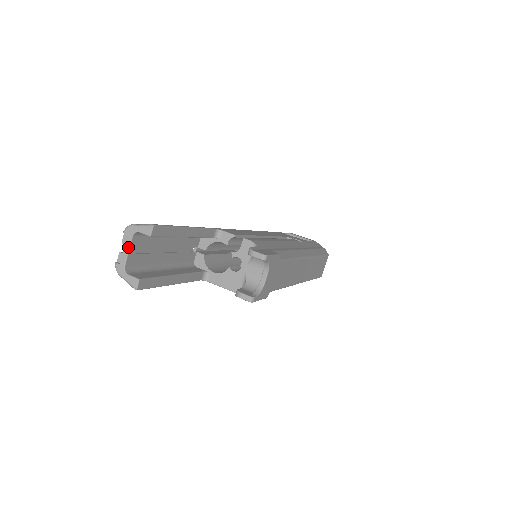
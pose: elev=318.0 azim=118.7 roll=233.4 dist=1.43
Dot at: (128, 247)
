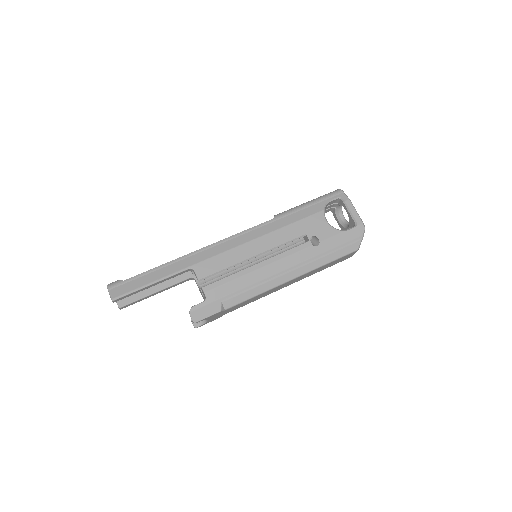
Dot at: occluded
